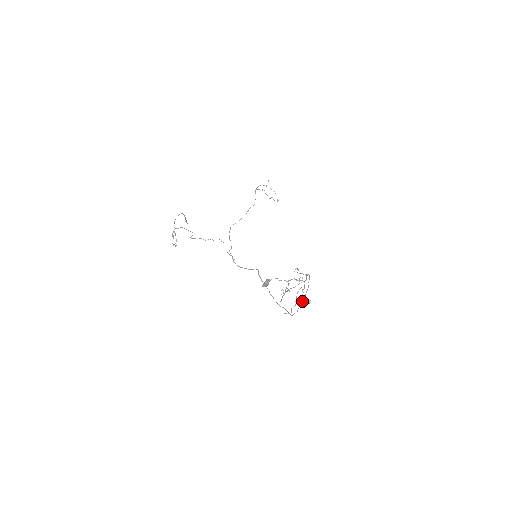
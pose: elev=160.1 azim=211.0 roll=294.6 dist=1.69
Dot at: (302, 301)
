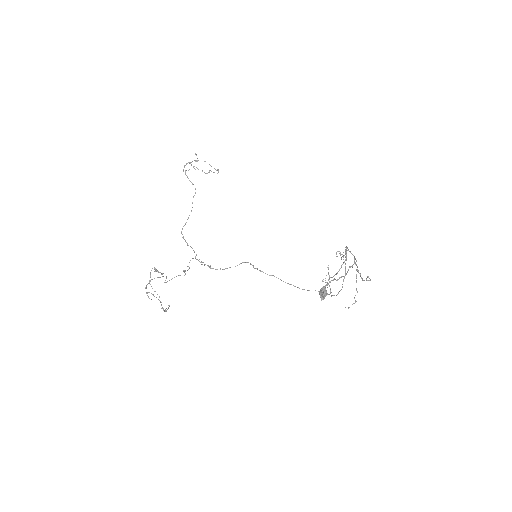
Dot at: occluded
